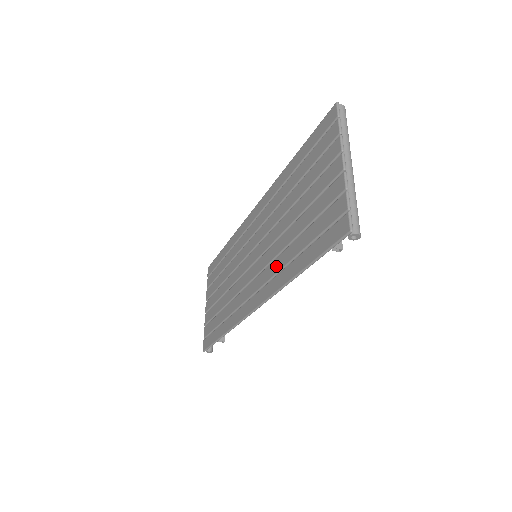
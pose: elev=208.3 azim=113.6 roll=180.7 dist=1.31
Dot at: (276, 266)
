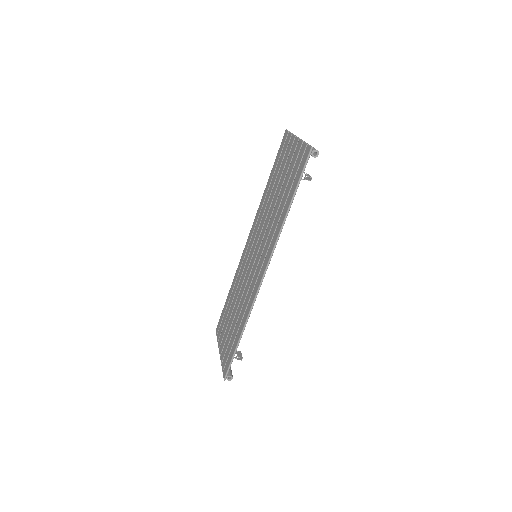
Dot at: (272, 231)
